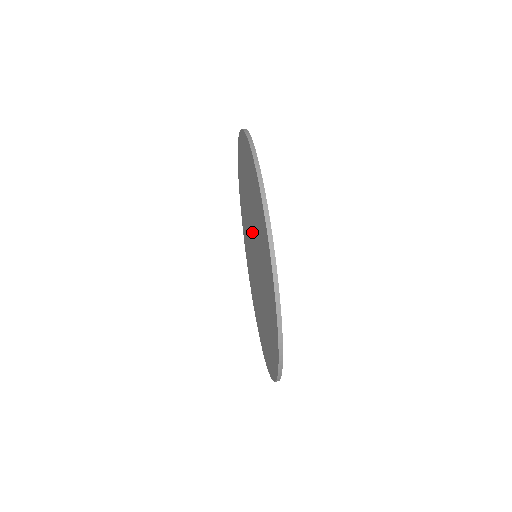
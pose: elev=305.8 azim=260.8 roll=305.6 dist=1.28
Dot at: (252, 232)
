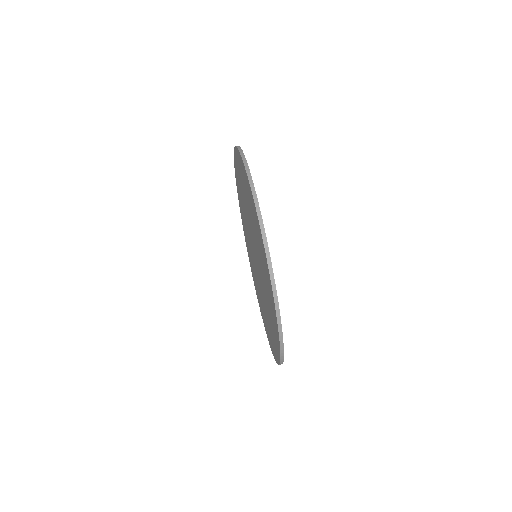
Dot at: (255, 248)
